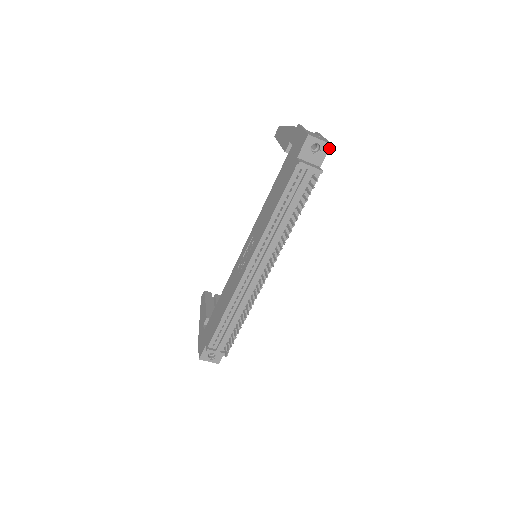
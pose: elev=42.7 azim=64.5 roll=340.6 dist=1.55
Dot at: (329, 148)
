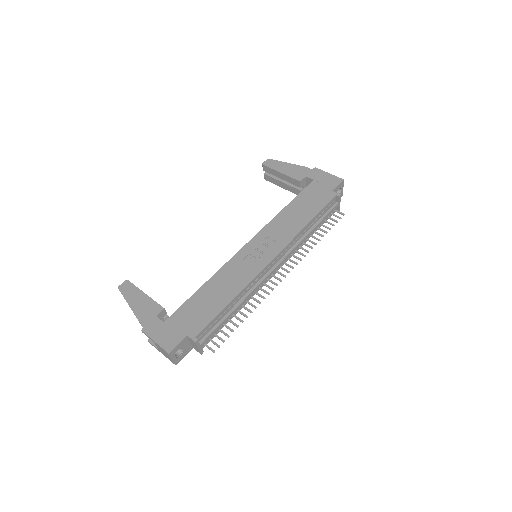
Dot at: (341, 196)
